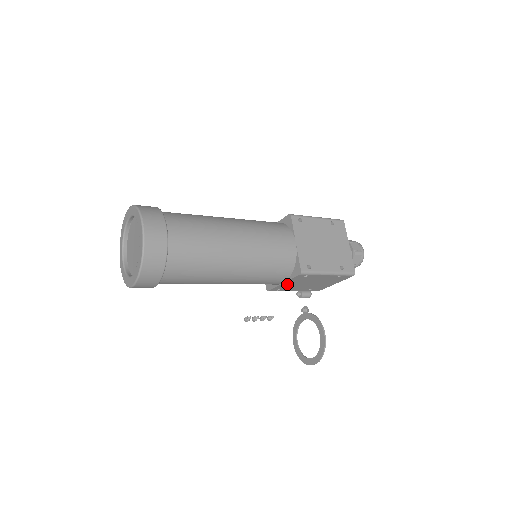
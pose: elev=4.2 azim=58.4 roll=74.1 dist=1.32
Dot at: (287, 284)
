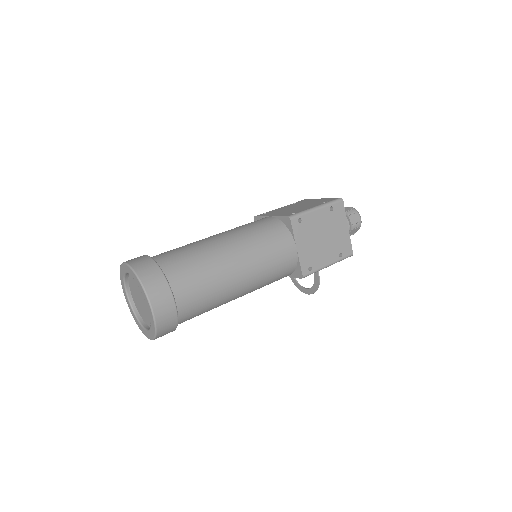
Dot at: occluded
